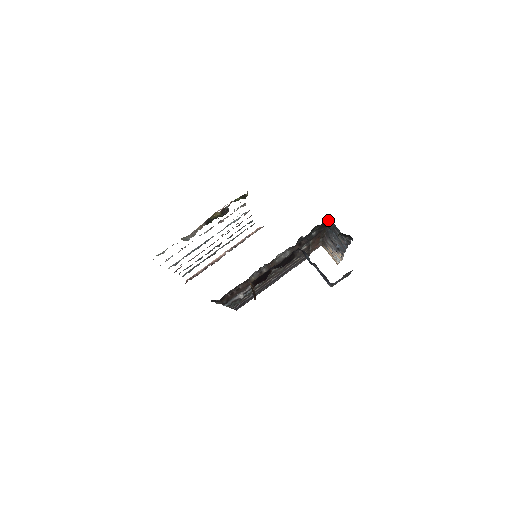
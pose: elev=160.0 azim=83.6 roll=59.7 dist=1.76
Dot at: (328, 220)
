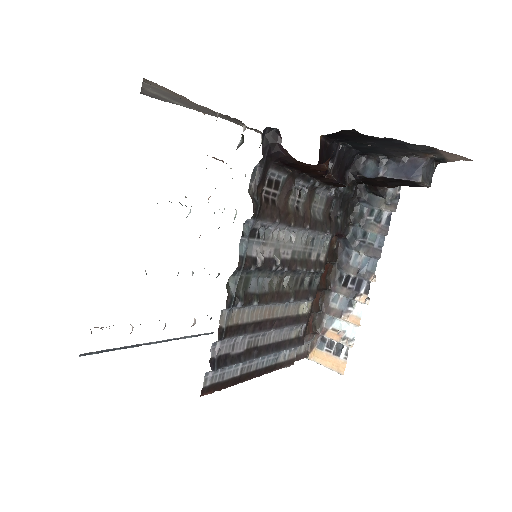
Dot at: (359, 190)
